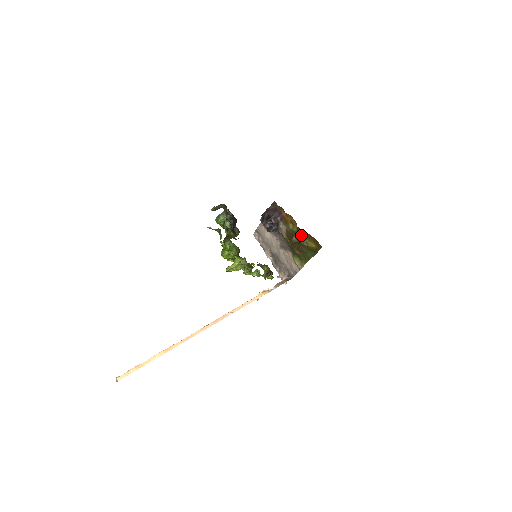
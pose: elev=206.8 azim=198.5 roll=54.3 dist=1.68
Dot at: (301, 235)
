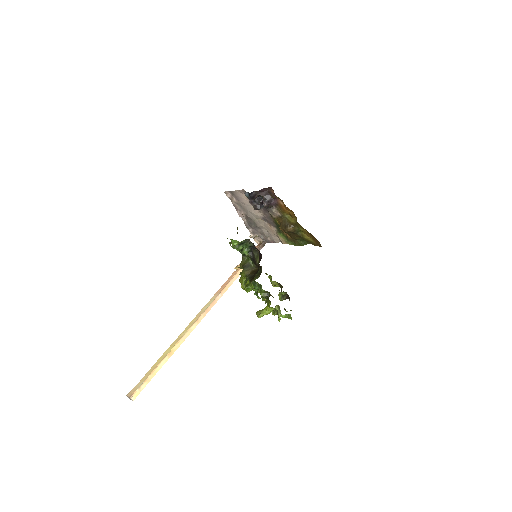
Dot at: (298, 228)
